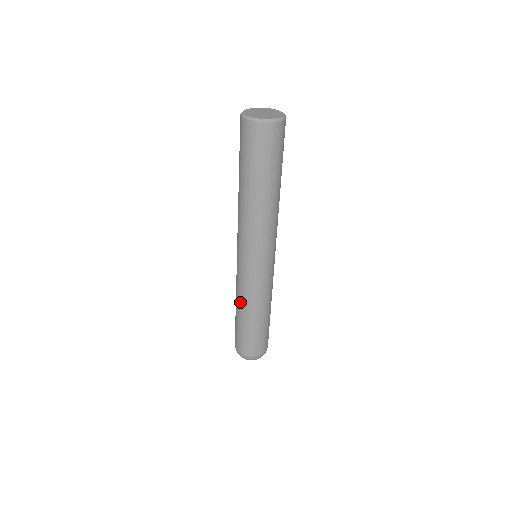
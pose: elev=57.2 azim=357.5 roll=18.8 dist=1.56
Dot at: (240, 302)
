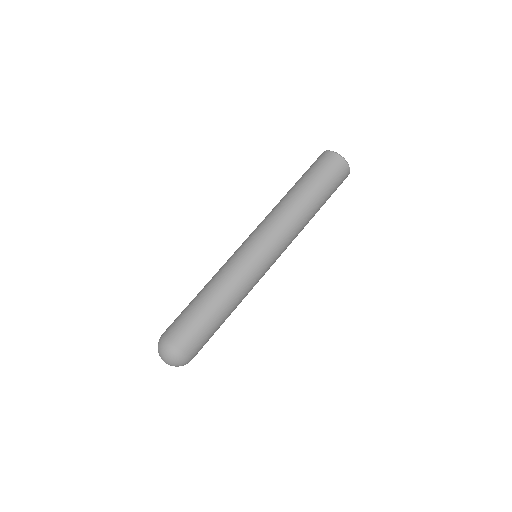
Dot at: (217, 282)
